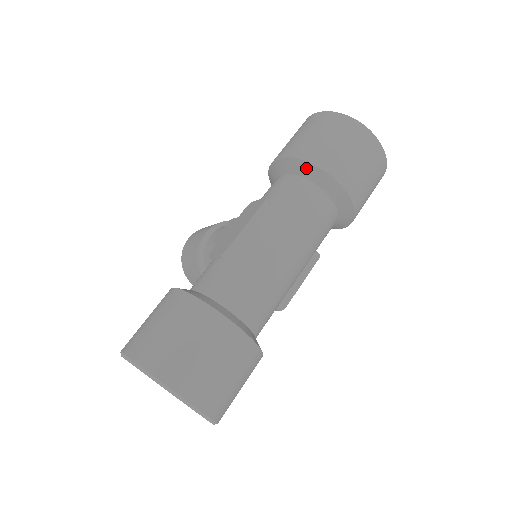
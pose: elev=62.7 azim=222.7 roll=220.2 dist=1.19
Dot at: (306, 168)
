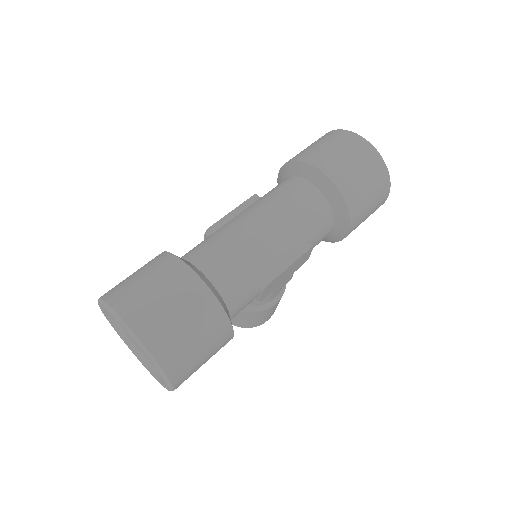
Dot at: (294, 167)
